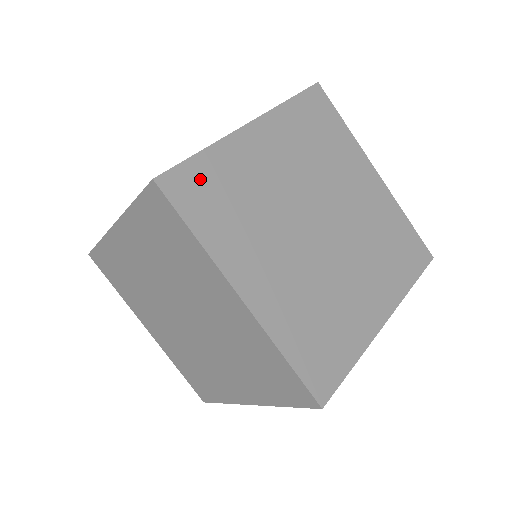
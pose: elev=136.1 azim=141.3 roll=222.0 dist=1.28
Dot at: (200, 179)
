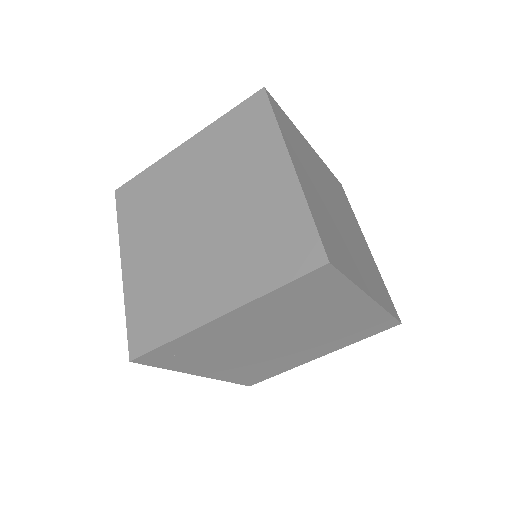
Dot at: (326, 237)
